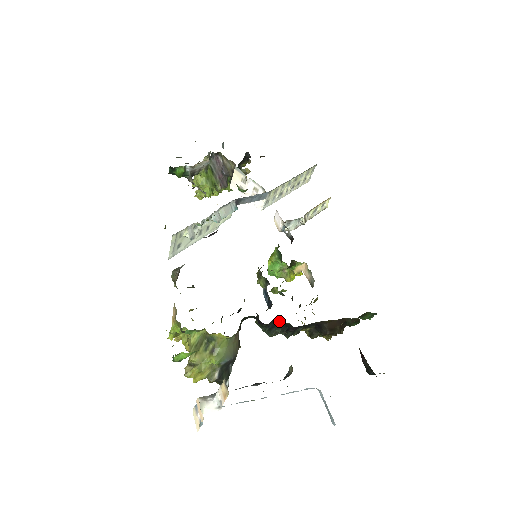
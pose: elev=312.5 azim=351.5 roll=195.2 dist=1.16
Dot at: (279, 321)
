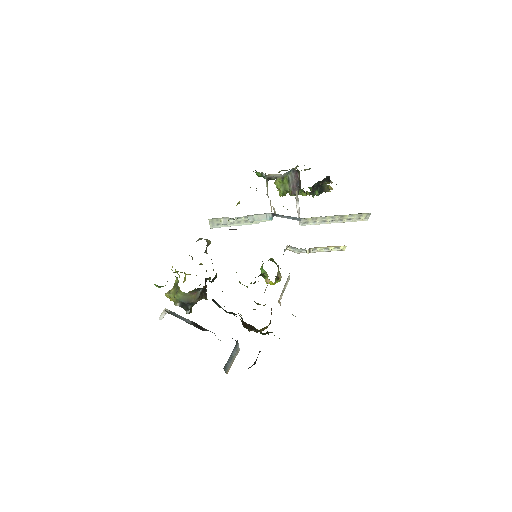
Dot at: (216, 302)
